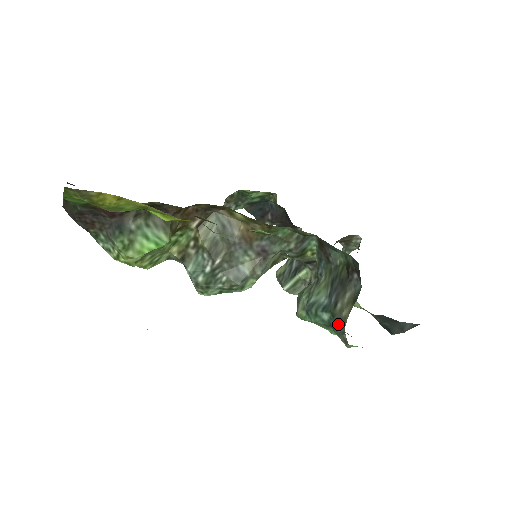
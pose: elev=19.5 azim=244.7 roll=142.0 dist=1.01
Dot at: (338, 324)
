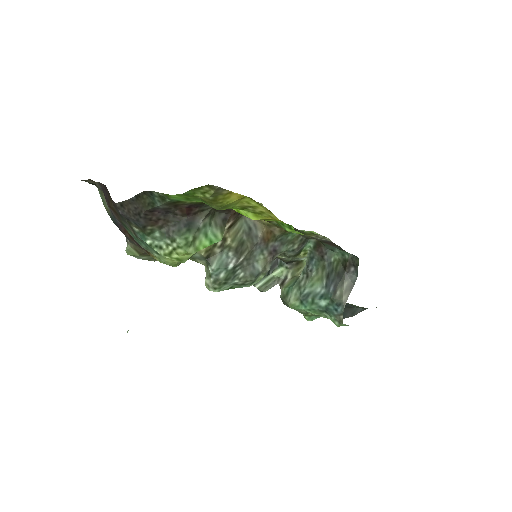
Dot at: (337, 308)
